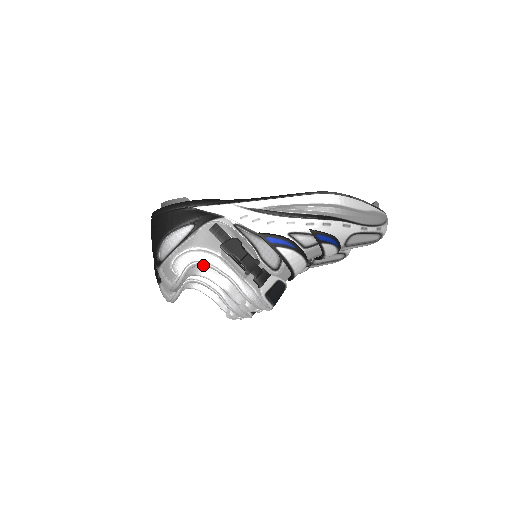
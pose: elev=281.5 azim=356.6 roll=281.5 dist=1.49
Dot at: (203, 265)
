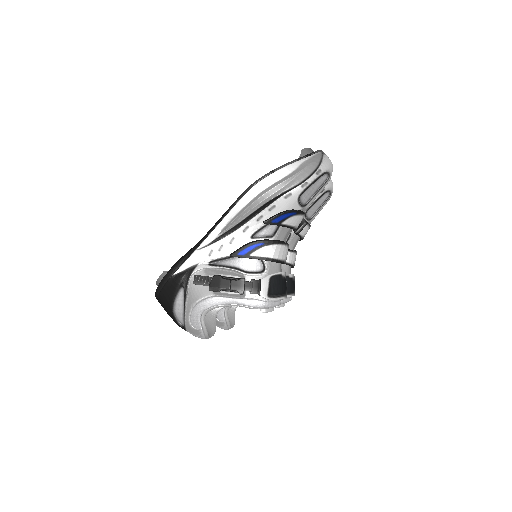
Dot at: (210, 310)
